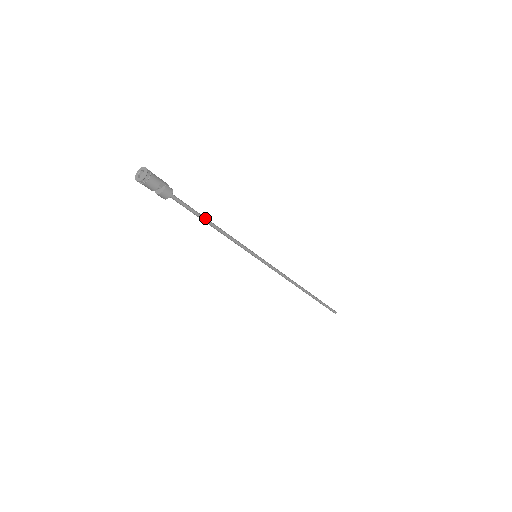
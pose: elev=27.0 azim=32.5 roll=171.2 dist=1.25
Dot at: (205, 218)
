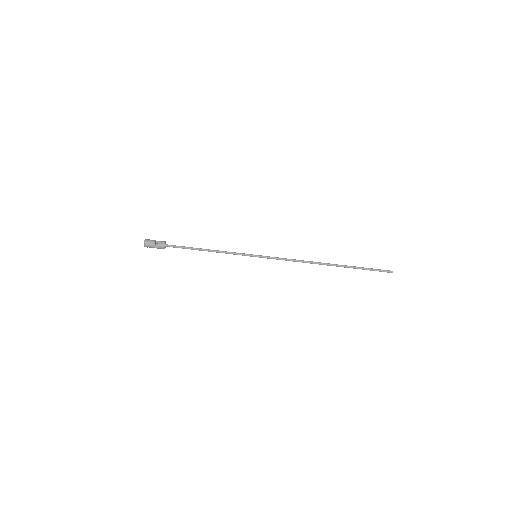
Dot at: (197, 248)
